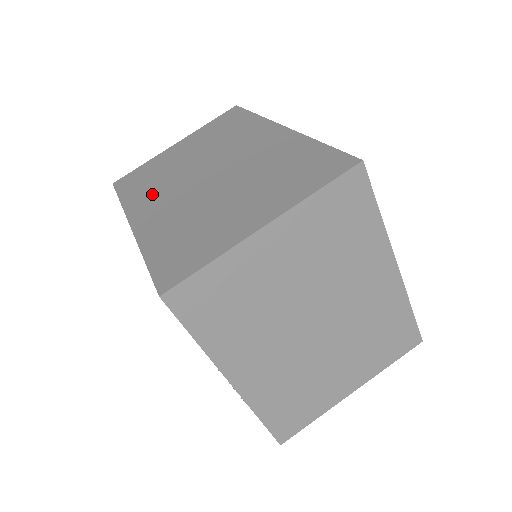
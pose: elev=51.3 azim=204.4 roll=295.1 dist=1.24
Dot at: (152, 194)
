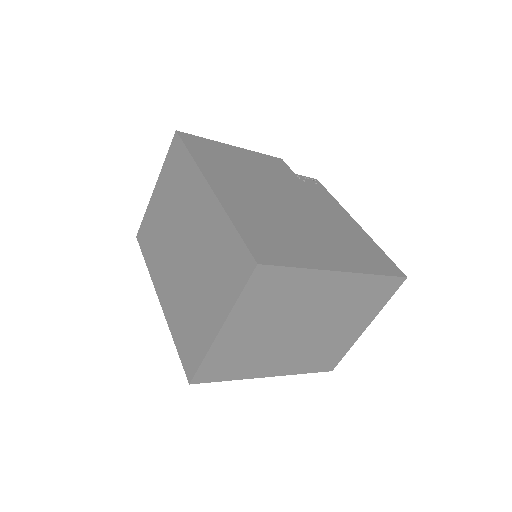
Dot at: (159, 263)
